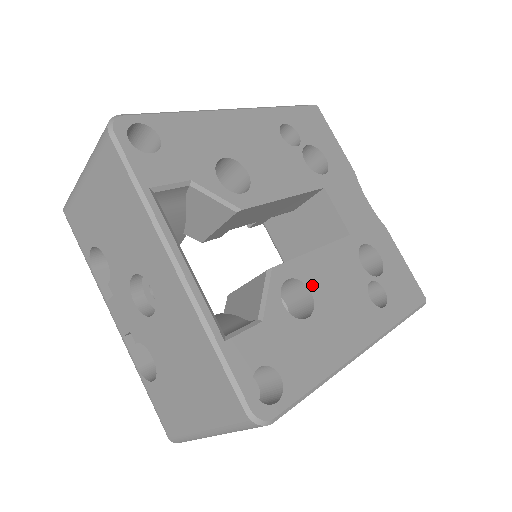
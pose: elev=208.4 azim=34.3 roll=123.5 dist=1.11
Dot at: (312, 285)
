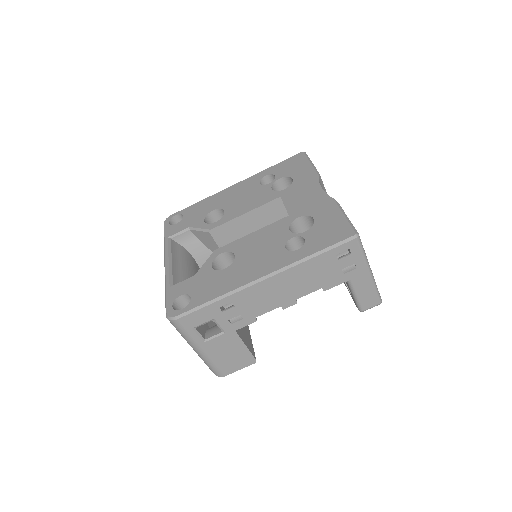
Dot at: (238, 252)
